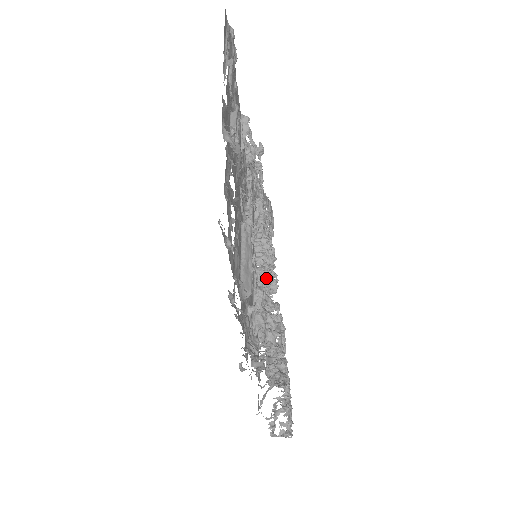
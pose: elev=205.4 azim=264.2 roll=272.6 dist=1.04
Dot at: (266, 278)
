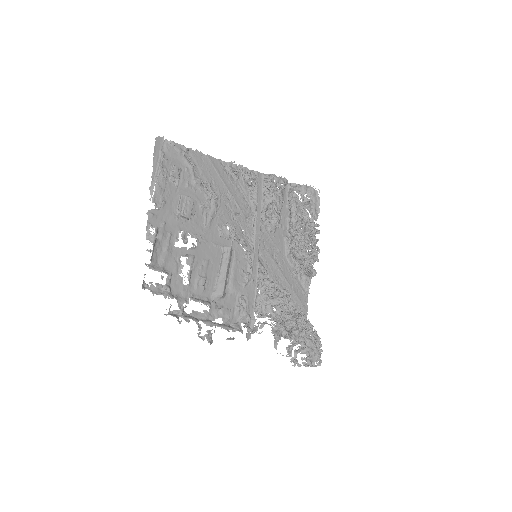
Dot at: (298, 256)
